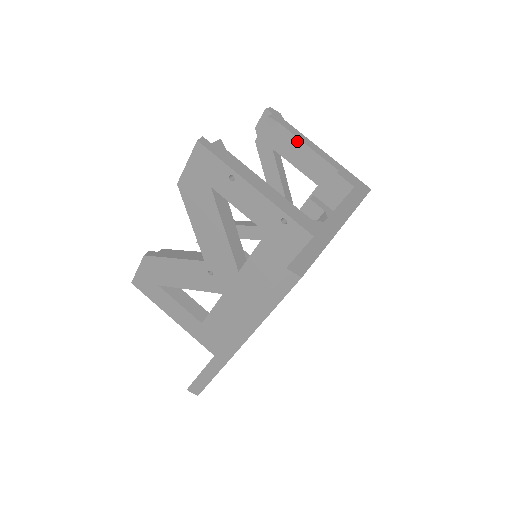
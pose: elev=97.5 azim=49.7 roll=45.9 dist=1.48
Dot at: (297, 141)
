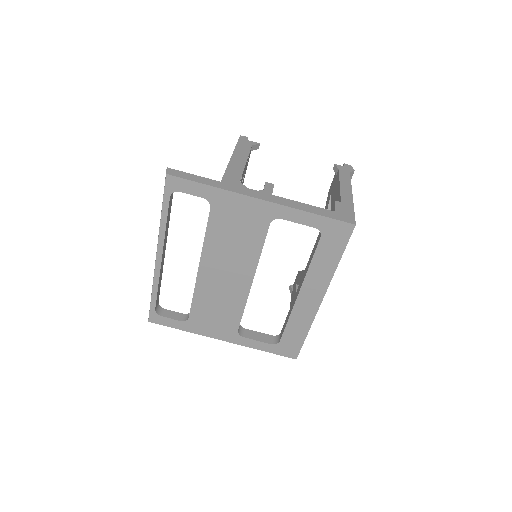
Dot at: (338, 182)
